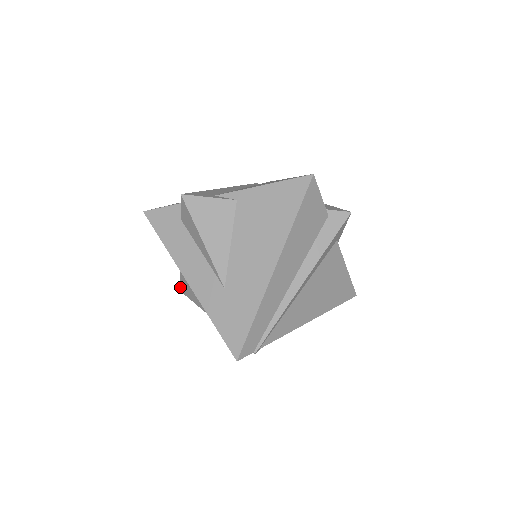
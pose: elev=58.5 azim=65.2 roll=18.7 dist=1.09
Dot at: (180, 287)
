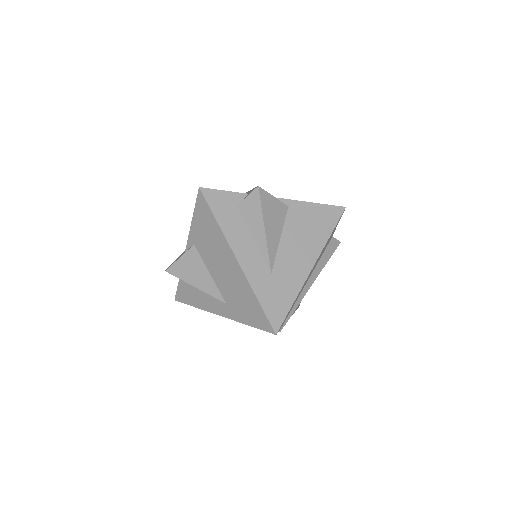
Dot at: (170, 267)
